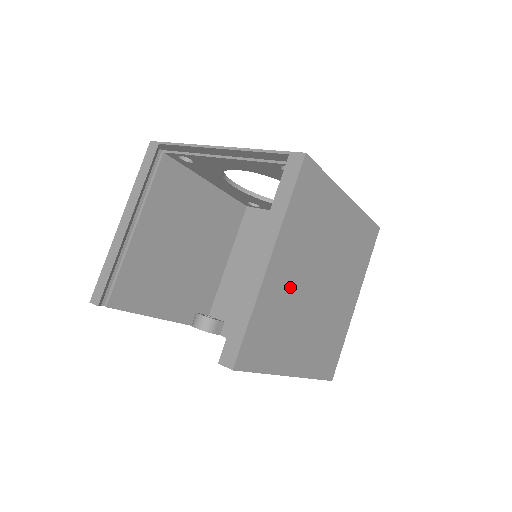
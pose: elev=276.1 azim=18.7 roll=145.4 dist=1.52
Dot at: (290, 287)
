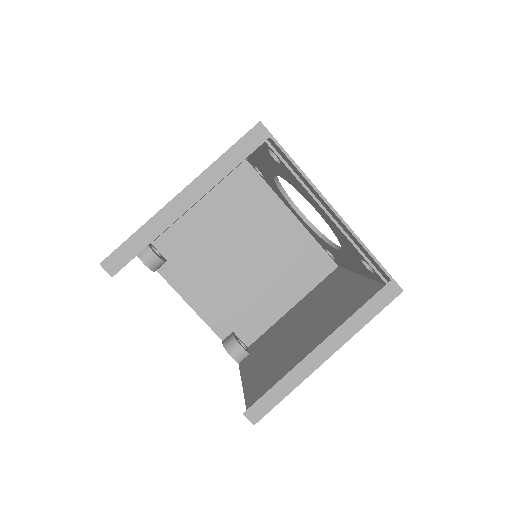
Dot at: occluded
